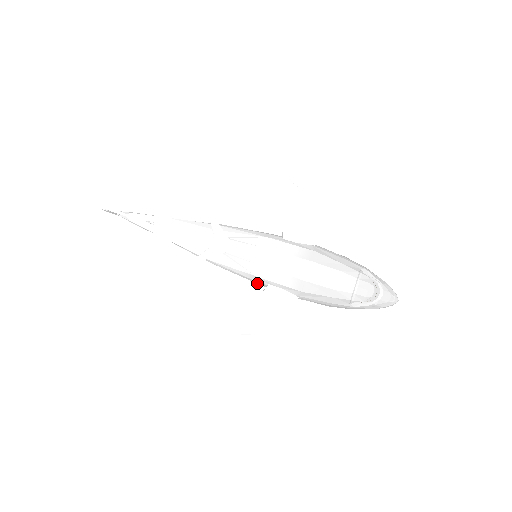
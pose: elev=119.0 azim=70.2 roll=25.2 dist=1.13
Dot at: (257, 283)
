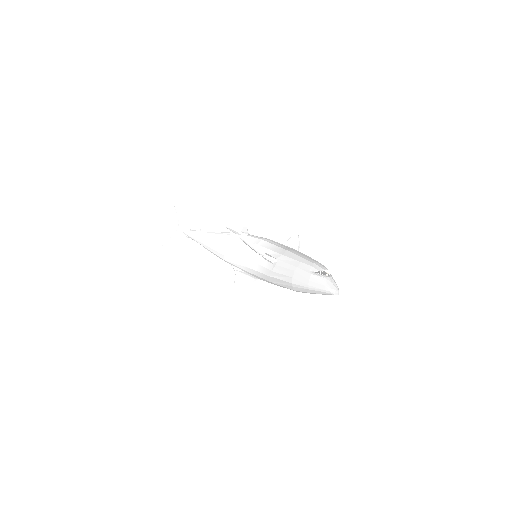
Dot at: (251, 259)
